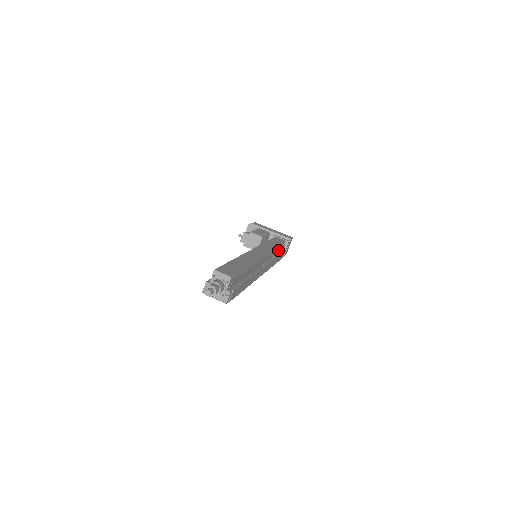
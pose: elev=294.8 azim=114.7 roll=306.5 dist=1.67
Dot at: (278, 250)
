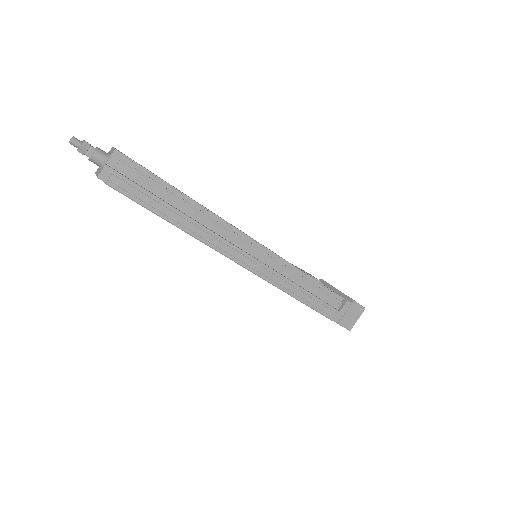
Dot at: (312, 288)
